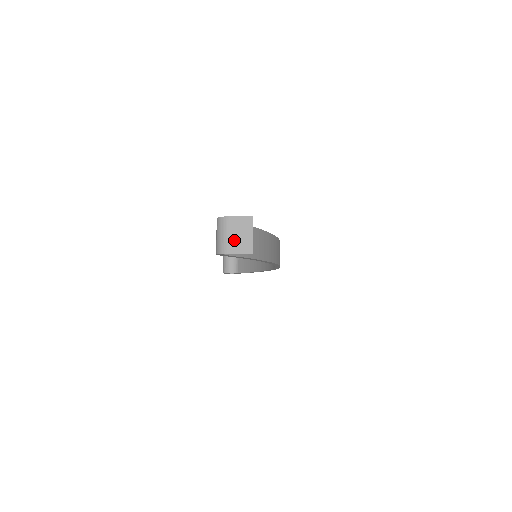
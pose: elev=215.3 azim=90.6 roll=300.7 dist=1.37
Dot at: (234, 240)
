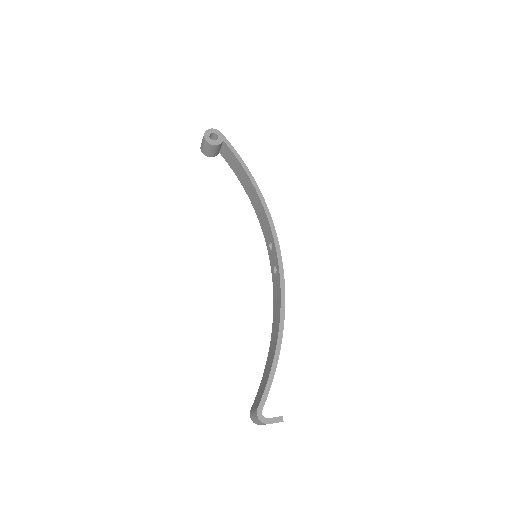
Dot at: occluded
